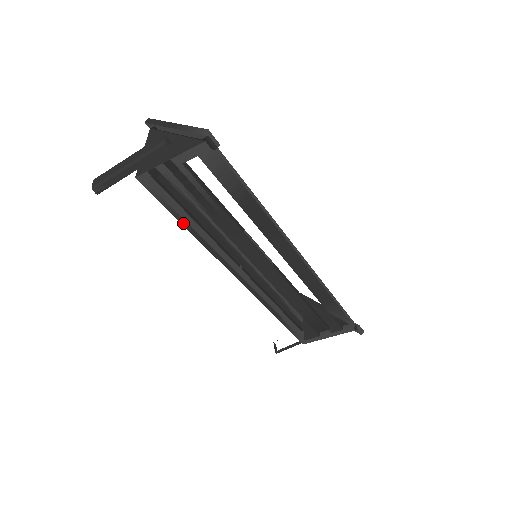
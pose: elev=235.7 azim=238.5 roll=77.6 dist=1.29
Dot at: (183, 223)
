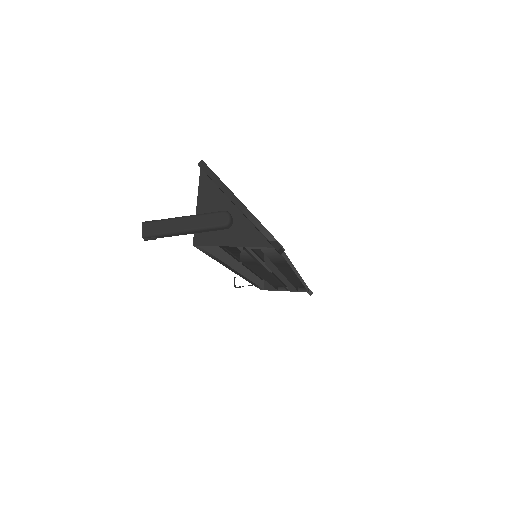
Dot at: (215, 259)
